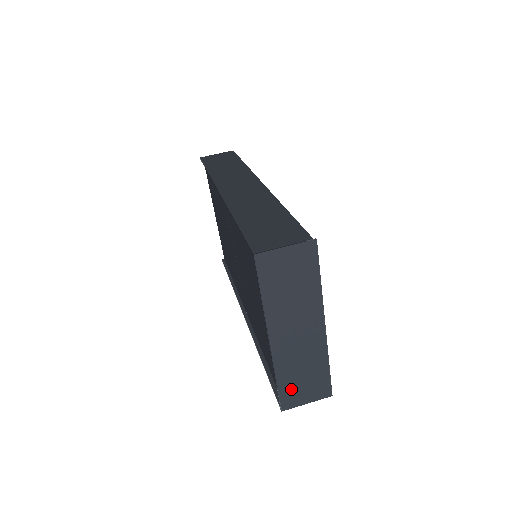
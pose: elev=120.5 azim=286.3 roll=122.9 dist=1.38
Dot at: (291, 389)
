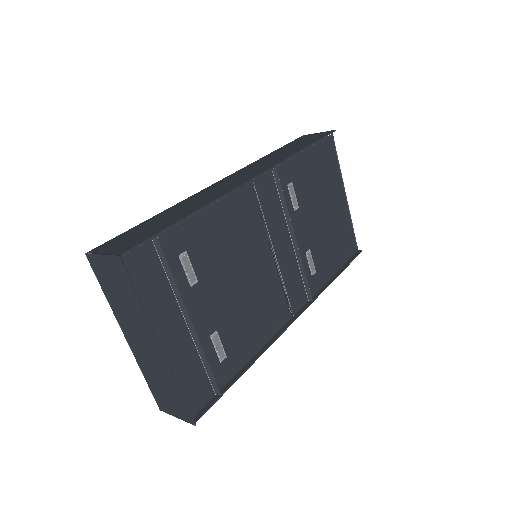
Dot at: (159, 394)
